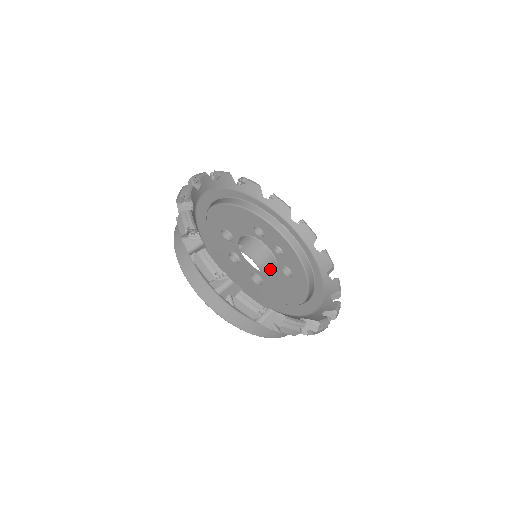
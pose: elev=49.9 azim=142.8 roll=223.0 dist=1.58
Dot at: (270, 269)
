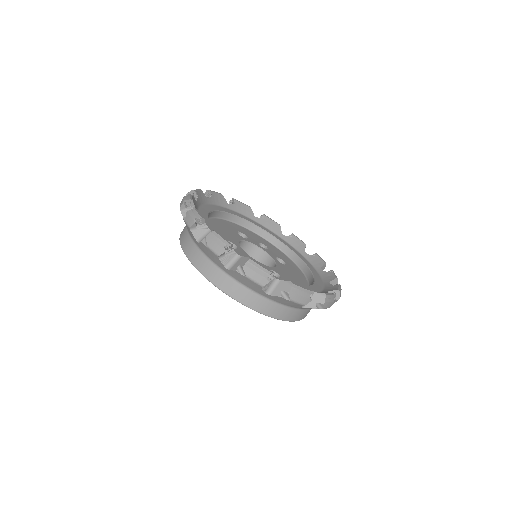
Dot at: (267, 264)
